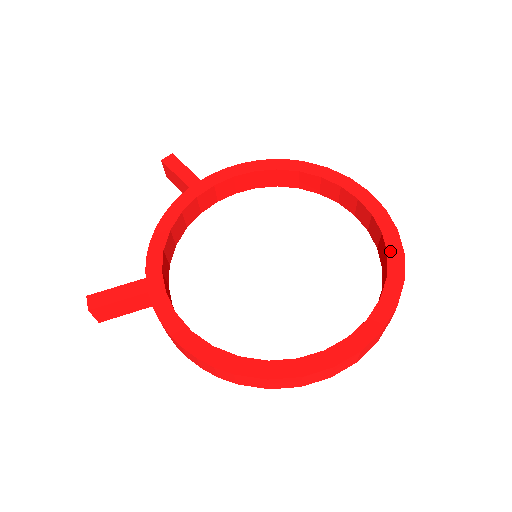
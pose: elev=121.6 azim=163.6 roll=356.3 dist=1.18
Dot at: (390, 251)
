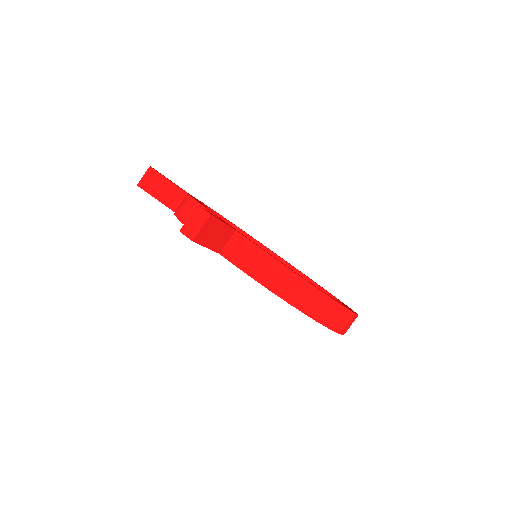
Dot at: (315, 282)
